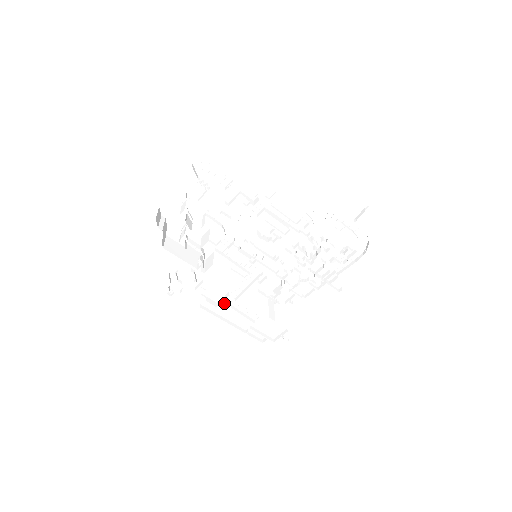
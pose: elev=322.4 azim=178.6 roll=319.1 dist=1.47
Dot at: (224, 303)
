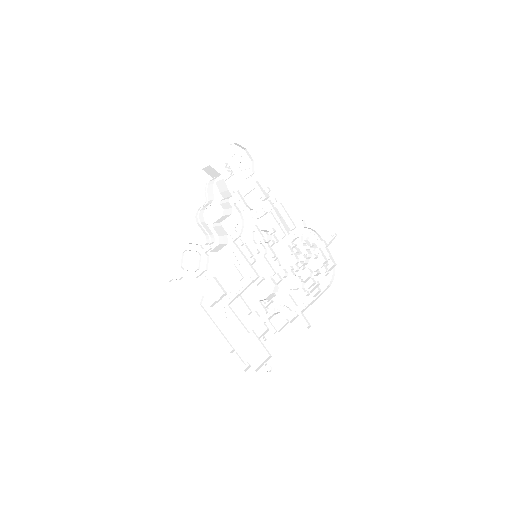
Dot at: (218, 306)
